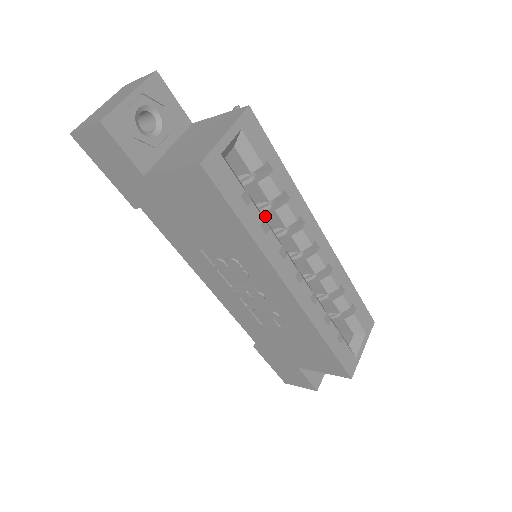
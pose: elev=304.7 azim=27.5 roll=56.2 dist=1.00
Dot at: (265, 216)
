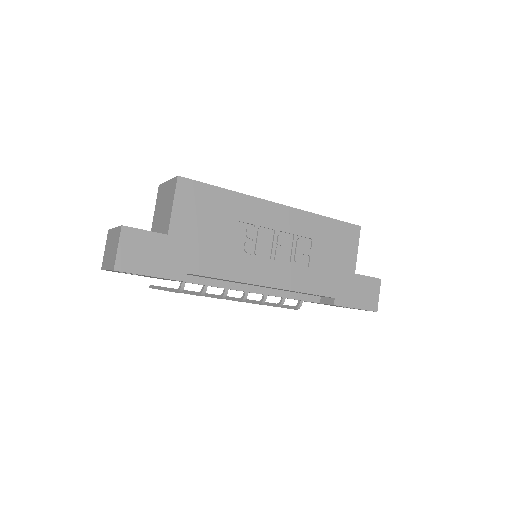
Dot at: occluded
